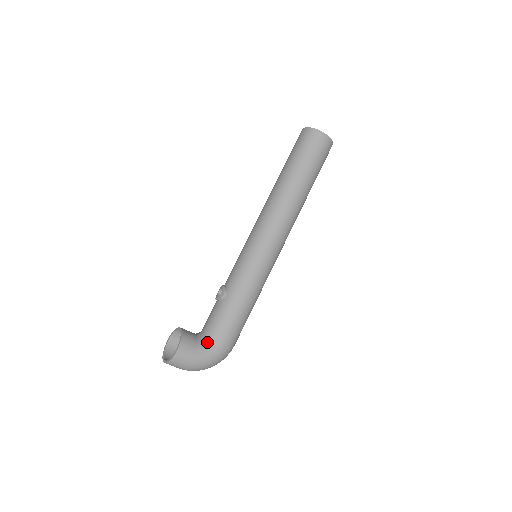
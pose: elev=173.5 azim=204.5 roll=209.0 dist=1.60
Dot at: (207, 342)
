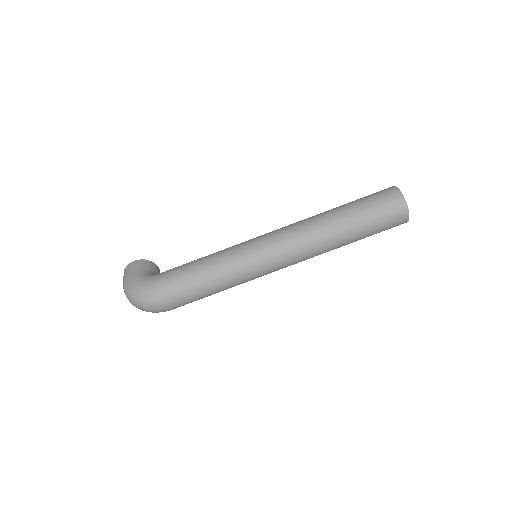
Dot at: (153, 274)
